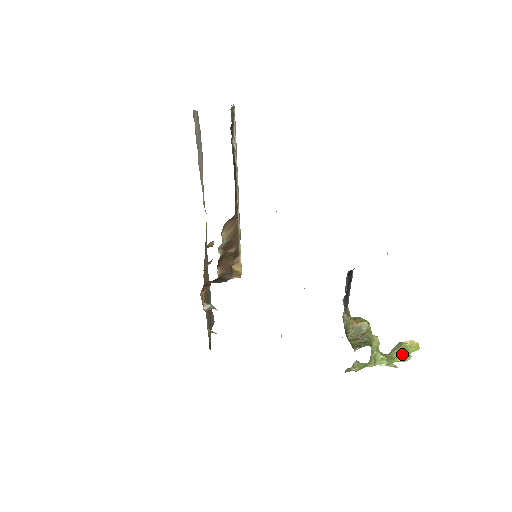
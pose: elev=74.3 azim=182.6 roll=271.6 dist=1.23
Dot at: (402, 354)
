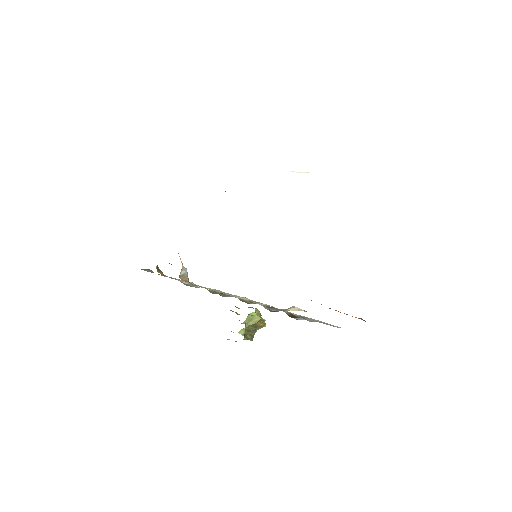
Dot at: occluded
